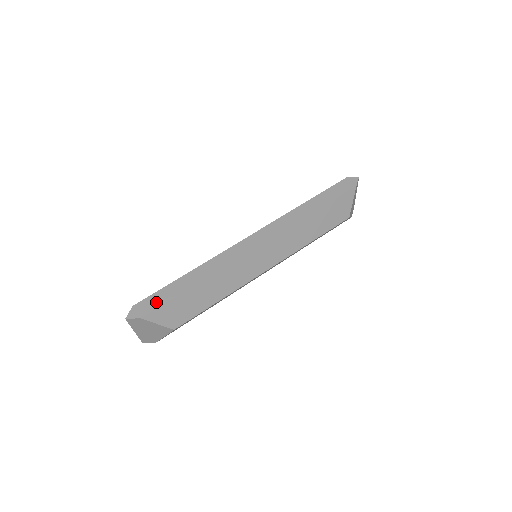
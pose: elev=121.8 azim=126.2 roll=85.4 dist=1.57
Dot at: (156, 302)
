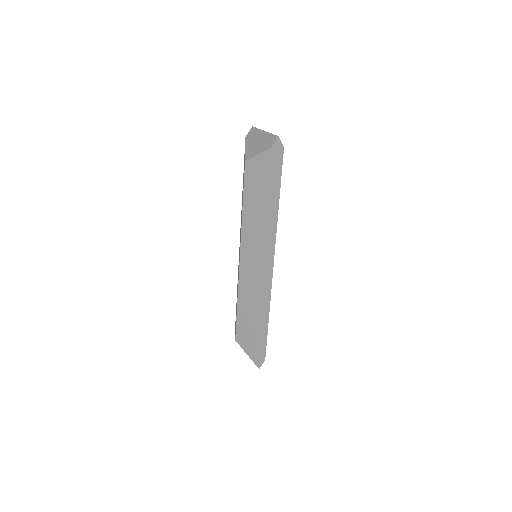
Dot at: (262, 349)
